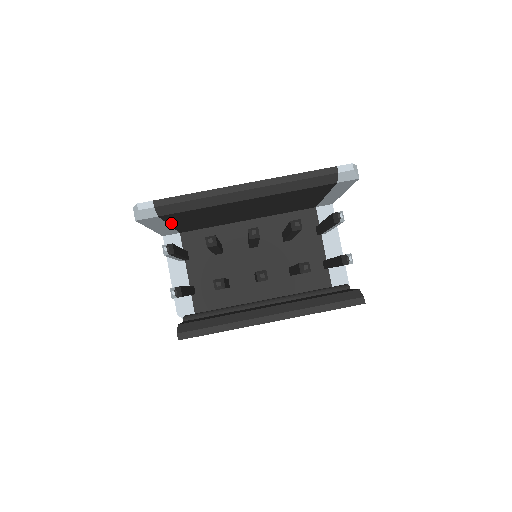
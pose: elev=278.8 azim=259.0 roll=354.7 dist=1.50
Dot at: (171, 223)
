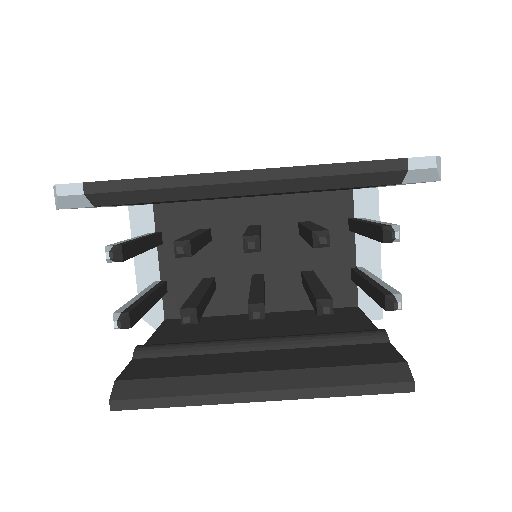
Dot at: occluded
